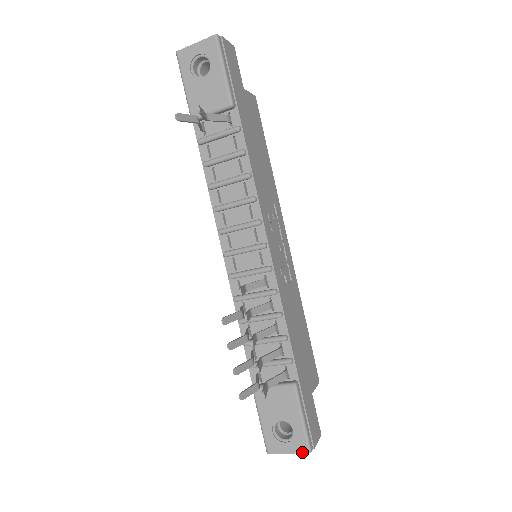
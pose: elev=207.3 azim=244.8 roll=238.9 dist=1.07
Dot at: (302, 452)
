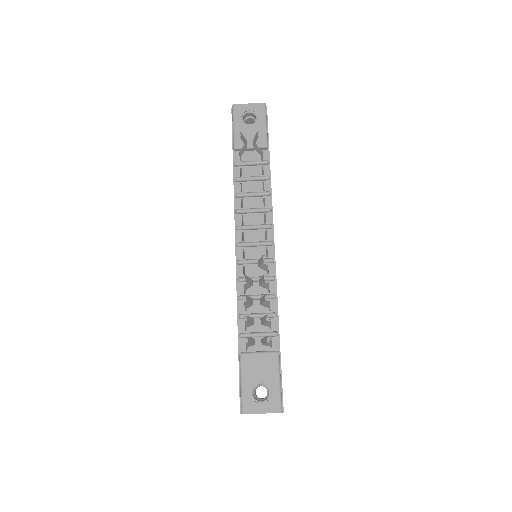
Dot at: (275, 412)
